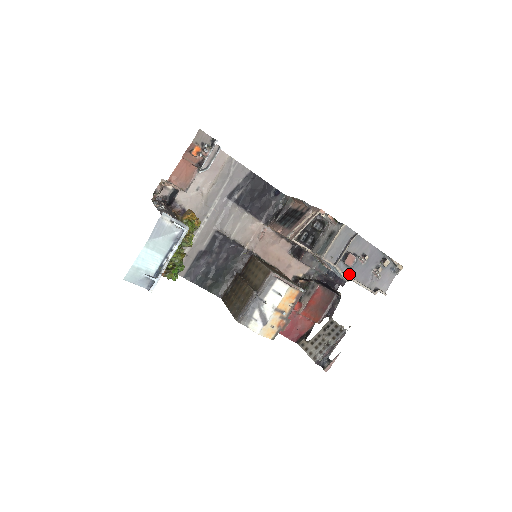
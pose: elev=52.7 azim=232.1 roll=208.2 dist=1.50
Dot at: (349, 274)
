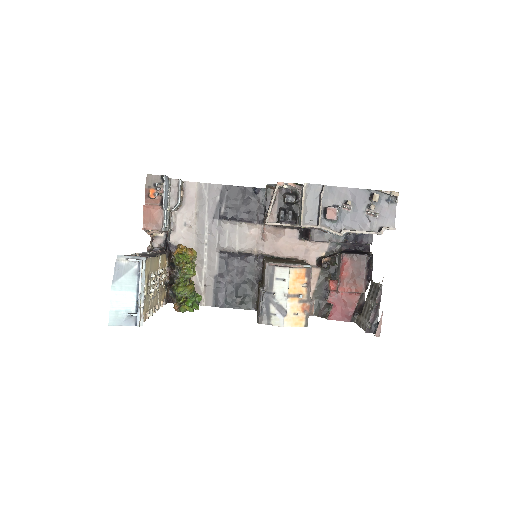
Dot at: (340, 228)
